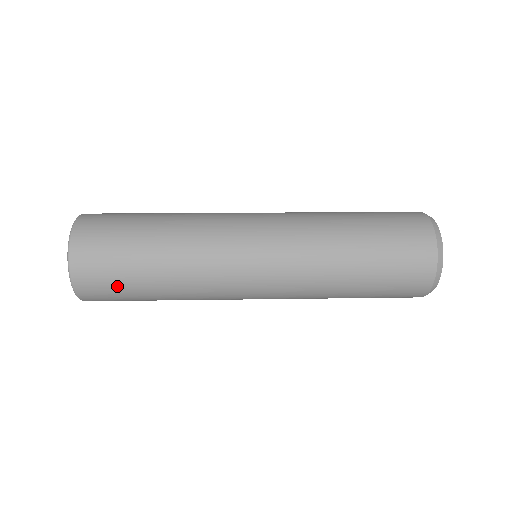
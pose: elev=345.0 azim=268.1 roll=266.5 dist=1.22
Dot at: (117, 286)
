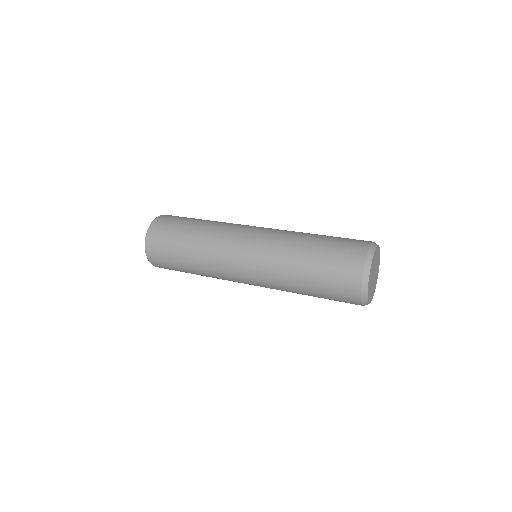
Dot at: (169, 263)
